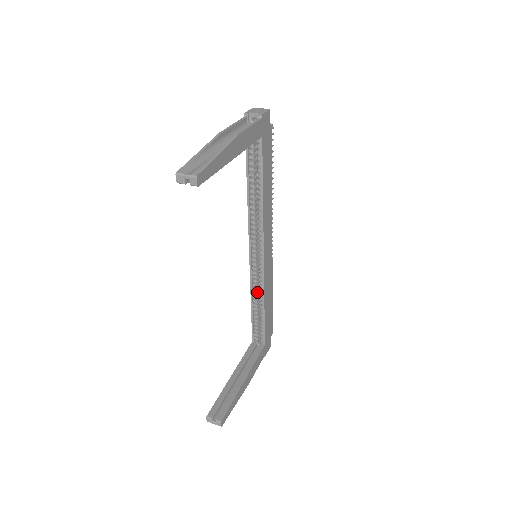
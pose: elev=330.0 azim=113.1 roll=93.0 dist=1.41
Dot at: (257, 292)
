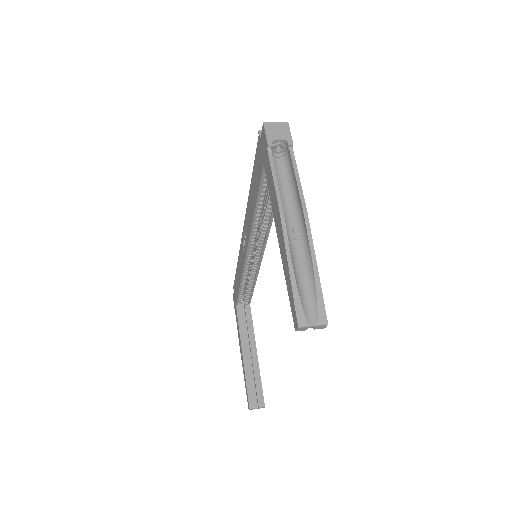
Dot at: occluded
